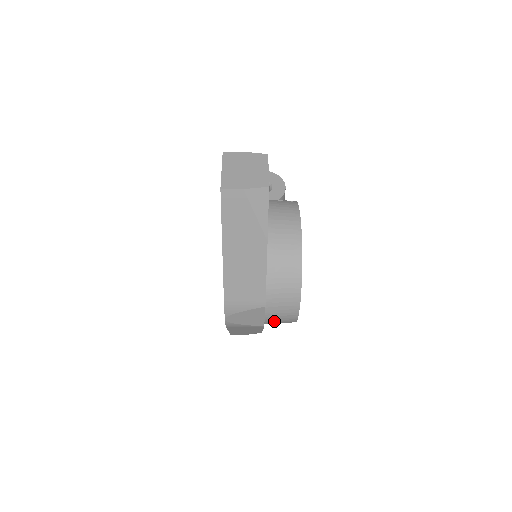
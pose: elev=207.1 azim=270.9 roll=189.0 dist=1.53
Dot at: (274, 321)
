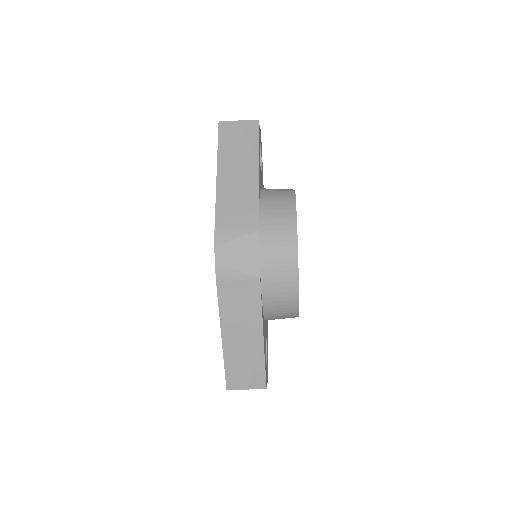
Dot at: (271, 269)
